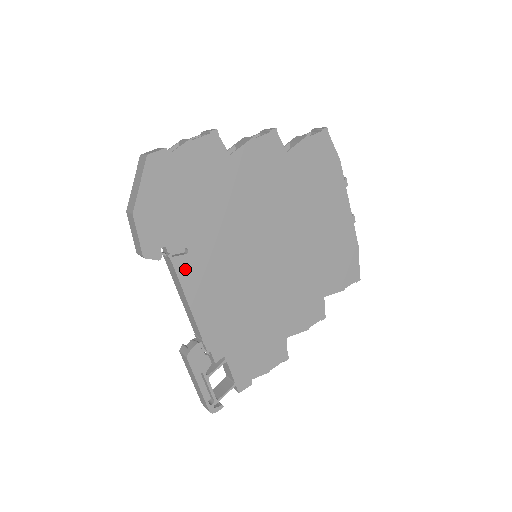
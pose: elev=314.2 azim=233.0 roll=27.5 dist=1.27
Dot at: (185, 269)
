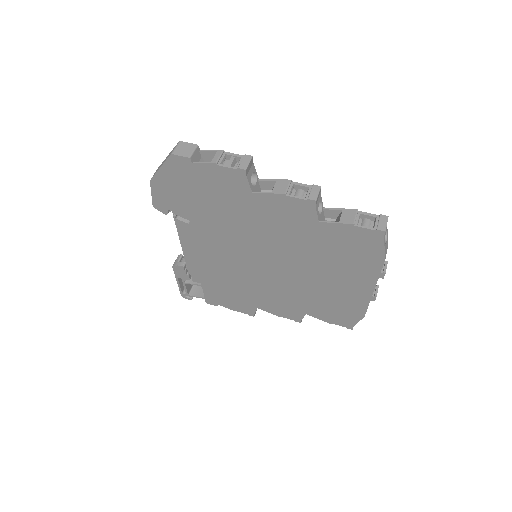
Dot at: (185, 230)
